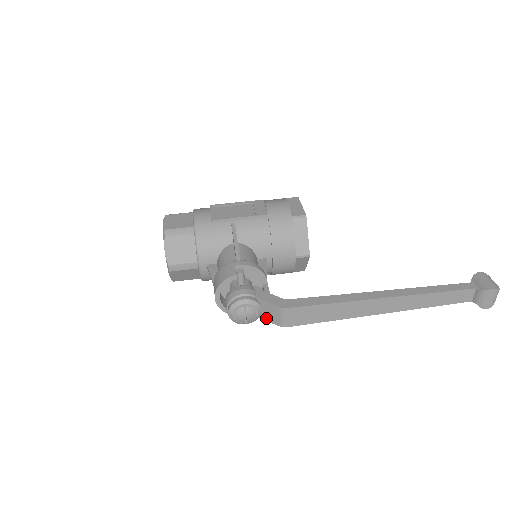
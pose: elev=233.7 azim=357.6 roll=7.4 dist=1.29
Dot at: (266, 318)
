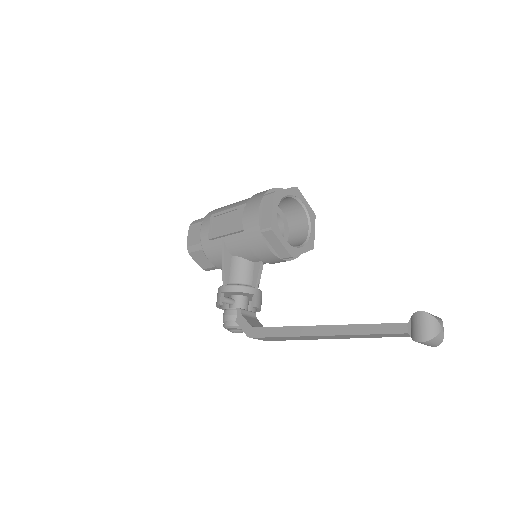
Dot at: occluded
